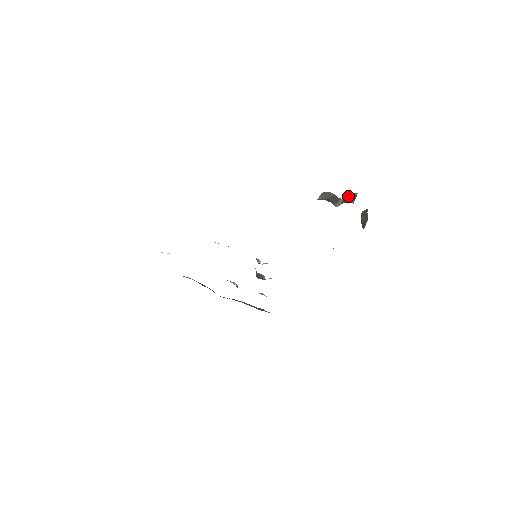
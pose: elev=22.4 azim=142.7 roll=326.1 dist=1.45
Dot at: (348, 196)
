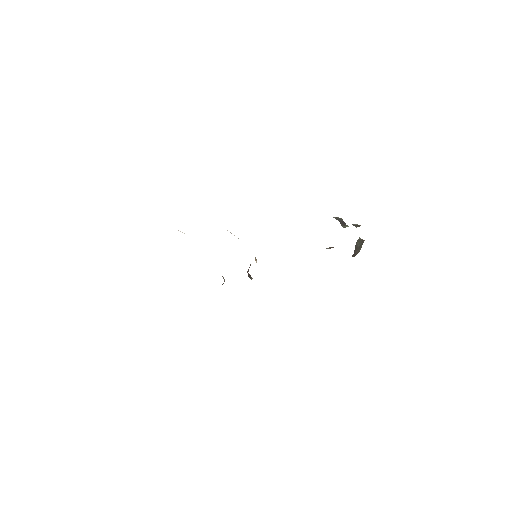
Dot at: (354, 224)
